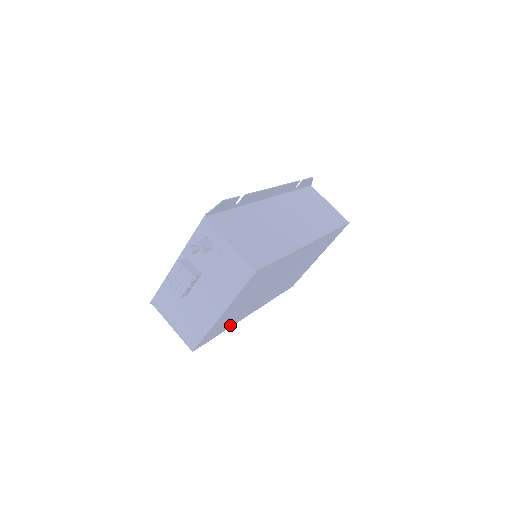
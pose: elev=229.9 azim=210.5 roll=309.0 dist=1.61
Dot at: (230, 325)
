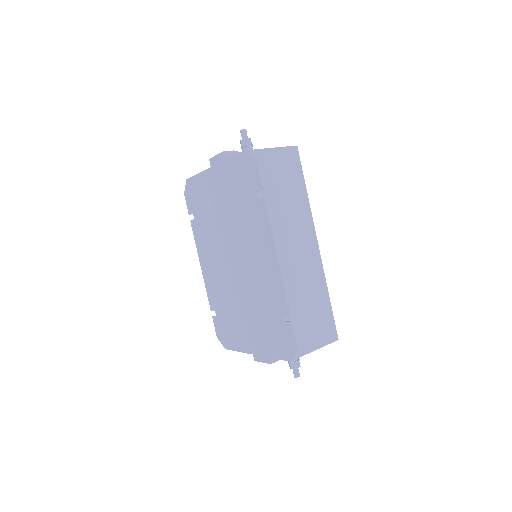
Dot at: occluded
